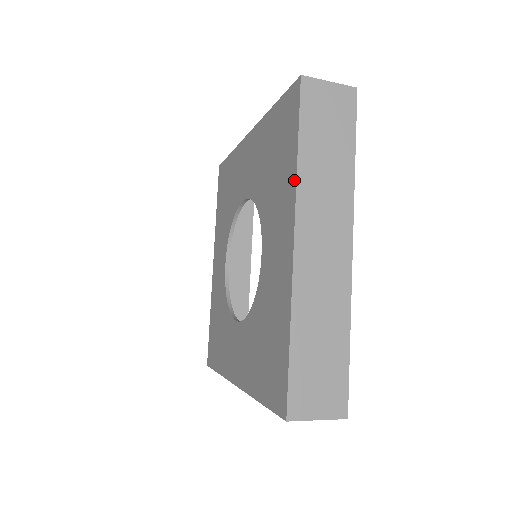
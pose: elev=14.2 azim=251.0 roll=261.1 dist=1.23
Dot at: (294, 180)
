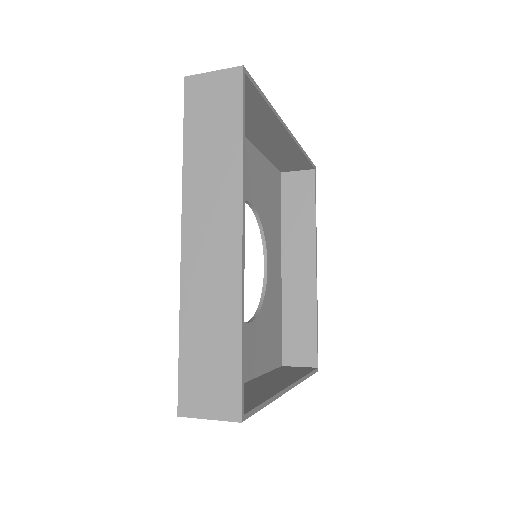
Dot at: (184, 180)
